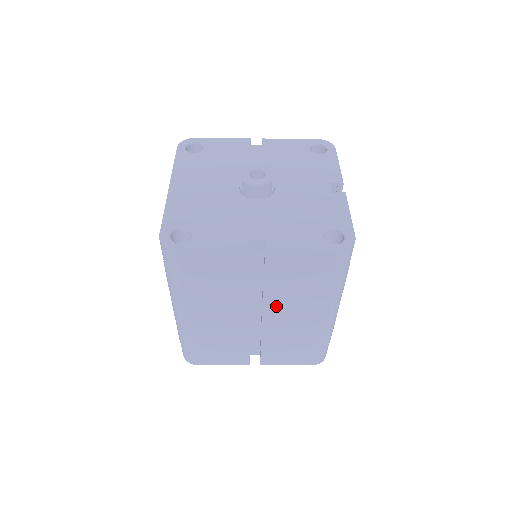
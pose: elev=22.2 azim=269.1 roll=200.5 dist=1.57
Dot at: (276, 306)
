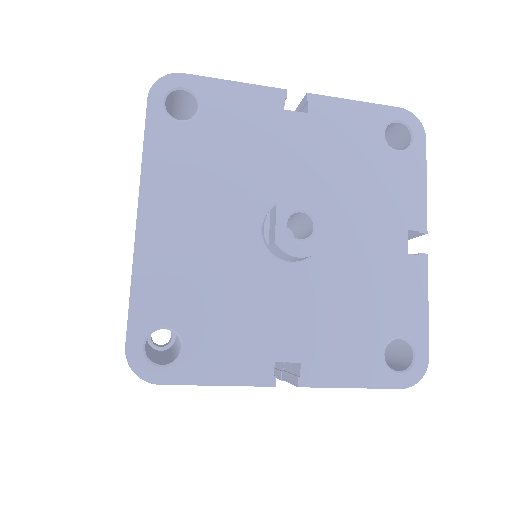
Dot at: occluded
